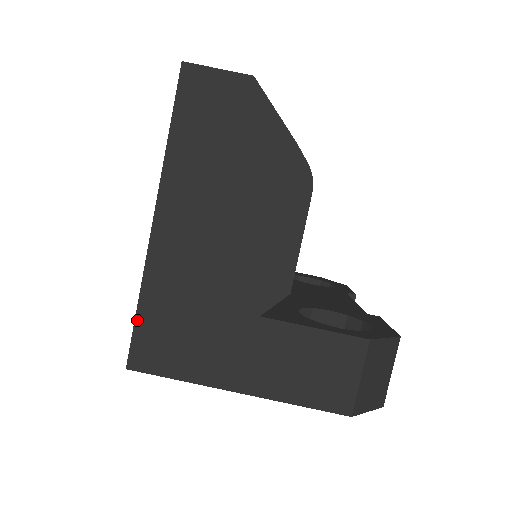
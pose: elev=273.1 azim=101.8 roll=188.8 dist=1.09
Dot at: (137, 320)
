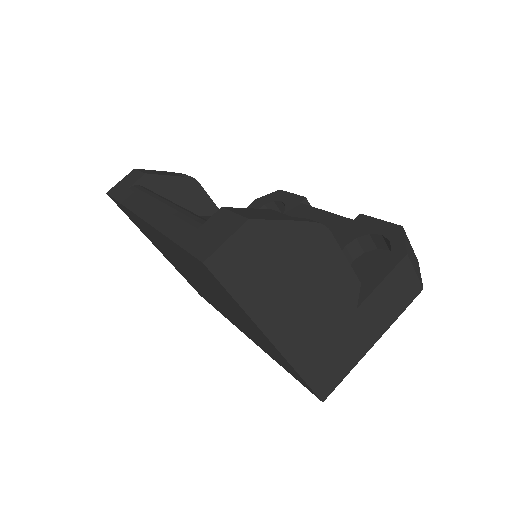
Dot at: (308, 383)
